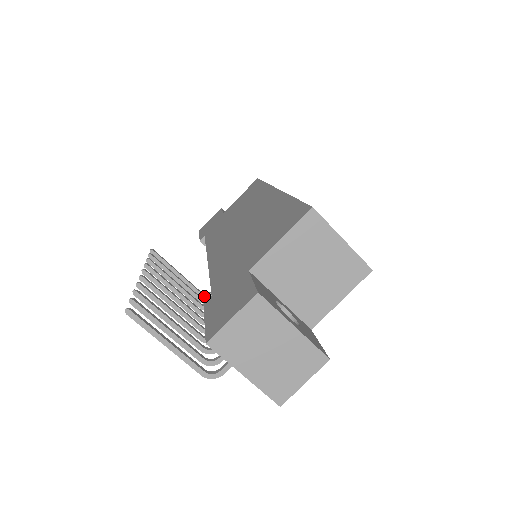
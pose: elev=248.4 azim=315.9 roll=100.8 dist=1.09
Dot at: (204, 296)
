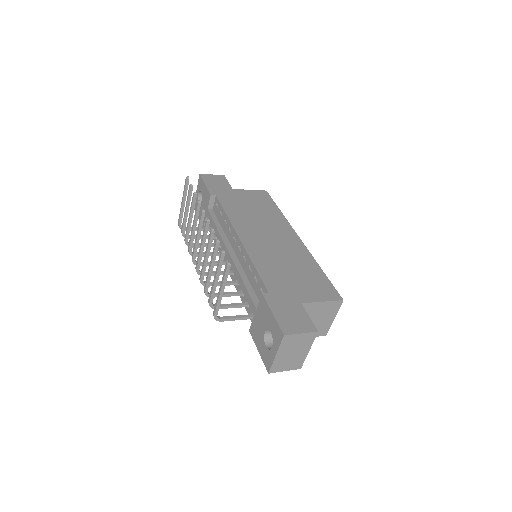
Dot at: (180, 227)
